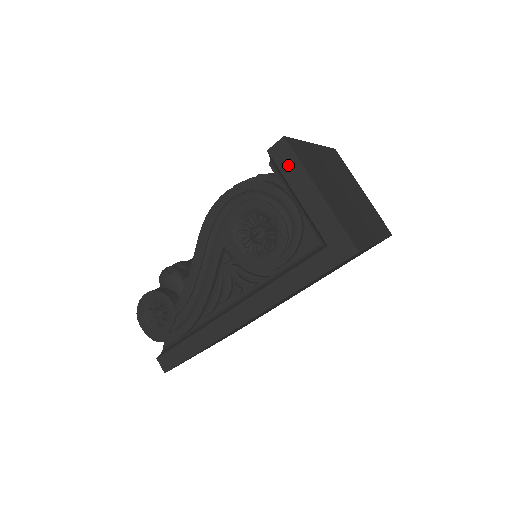
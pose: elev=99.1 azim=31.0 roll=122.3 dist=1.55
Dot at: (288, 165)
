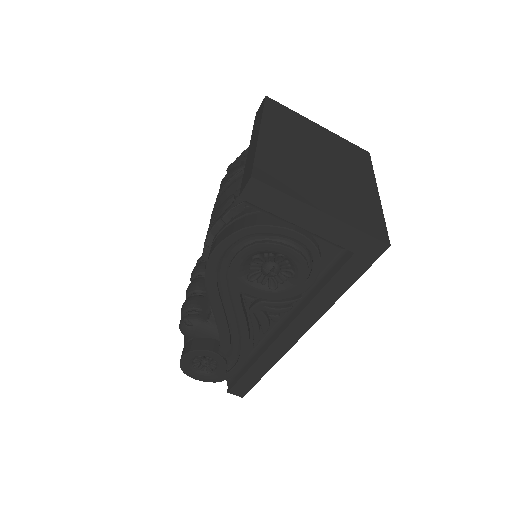
Dot at: (272, 202)
